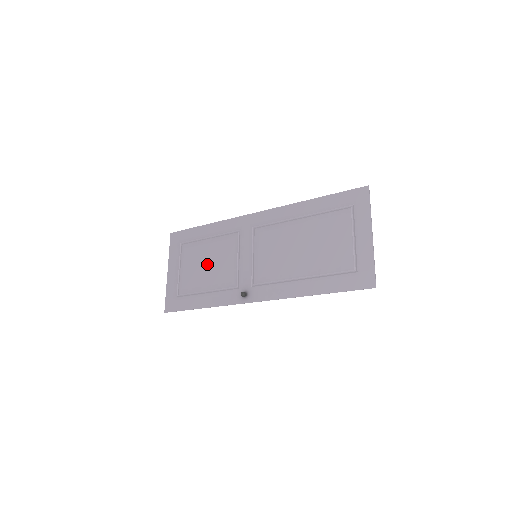
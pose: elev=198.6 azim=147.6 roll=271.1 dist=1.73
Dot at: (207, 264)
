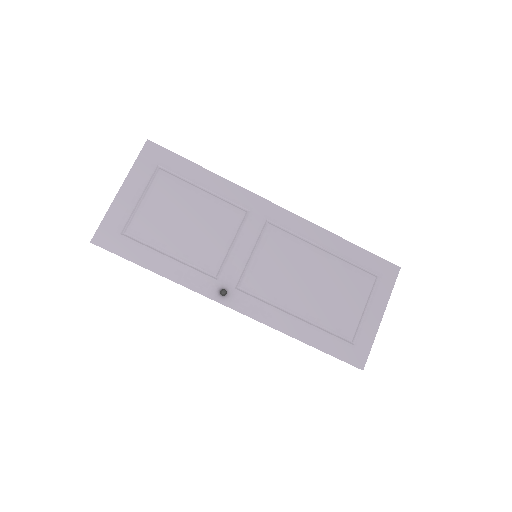
Dot at: (187, 221)
